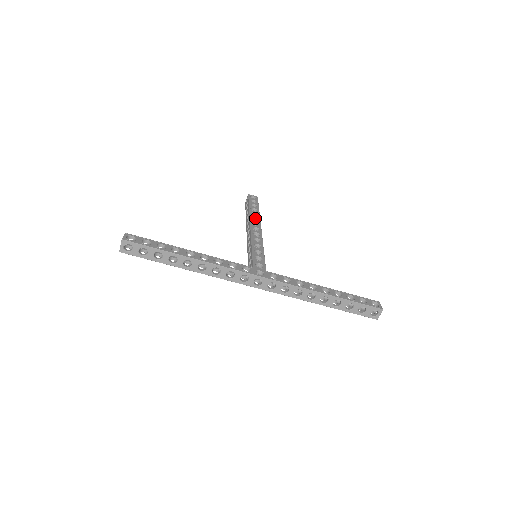
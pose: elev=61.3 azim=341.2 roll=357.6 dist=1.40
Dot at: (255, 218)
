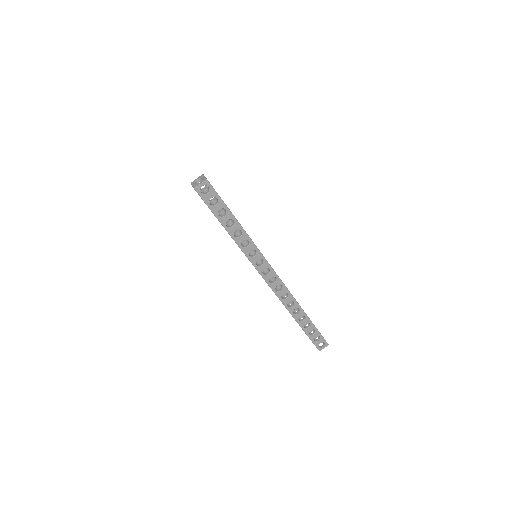
Dot at: occluded
